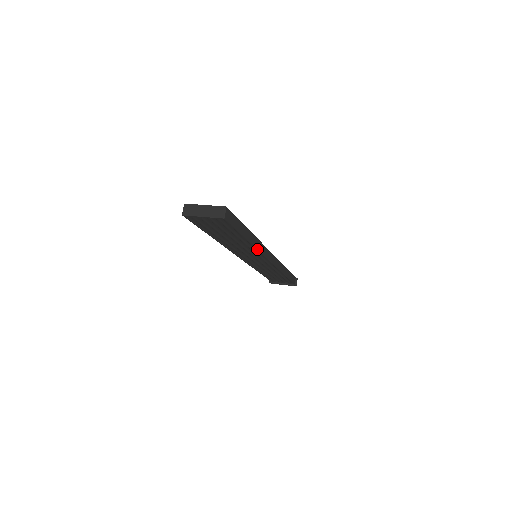
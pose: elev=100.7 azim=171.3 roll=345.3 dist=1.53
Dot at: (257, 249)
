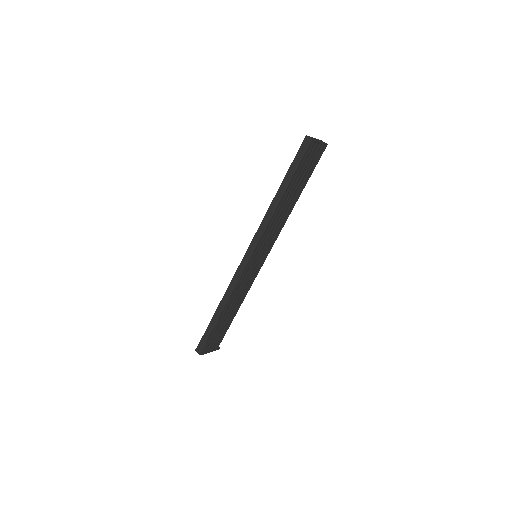
Dot at: occluded
